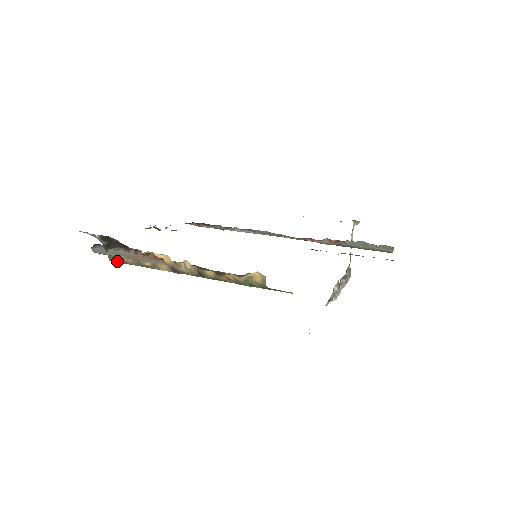
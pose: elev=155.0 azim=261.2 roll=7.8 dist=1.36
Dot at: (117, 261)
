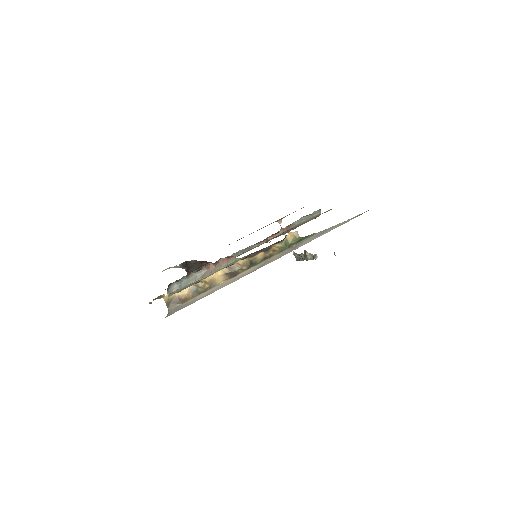
Dot at: (176, 305)
